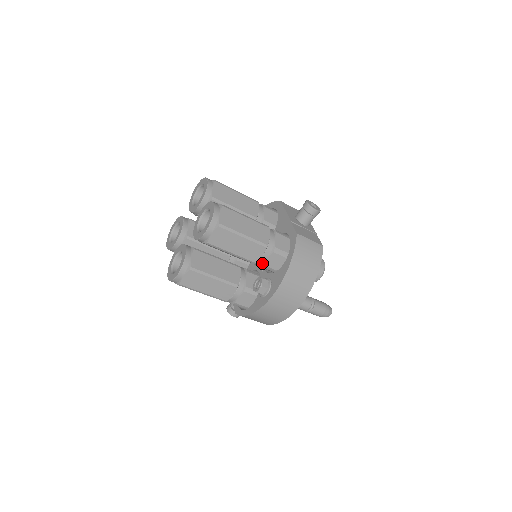
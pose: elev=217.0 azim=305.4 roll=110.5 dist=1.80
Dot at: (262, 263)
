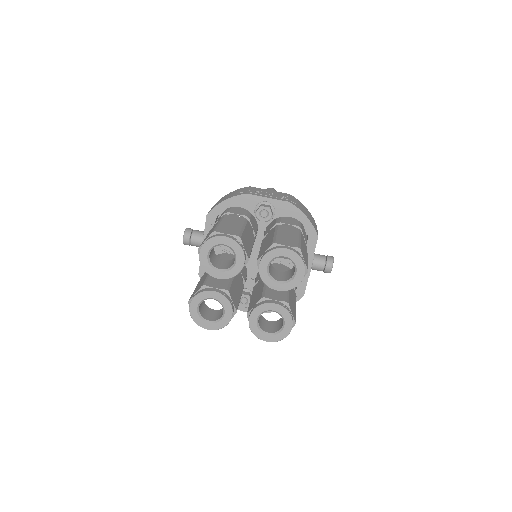
Dot at: occluded
